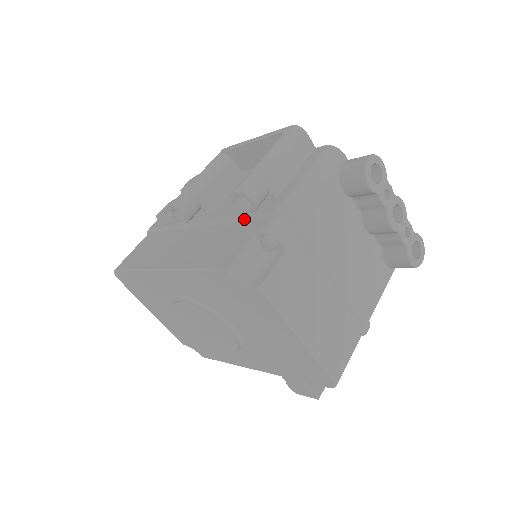
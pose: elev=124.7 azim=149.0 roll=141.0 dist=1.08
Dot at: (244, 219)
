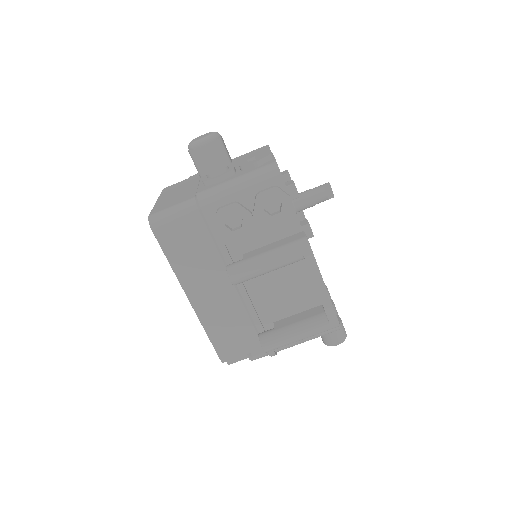
Dot at: (256, 331)
